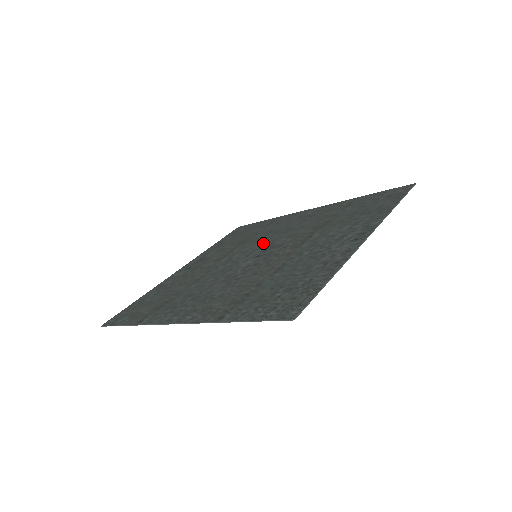
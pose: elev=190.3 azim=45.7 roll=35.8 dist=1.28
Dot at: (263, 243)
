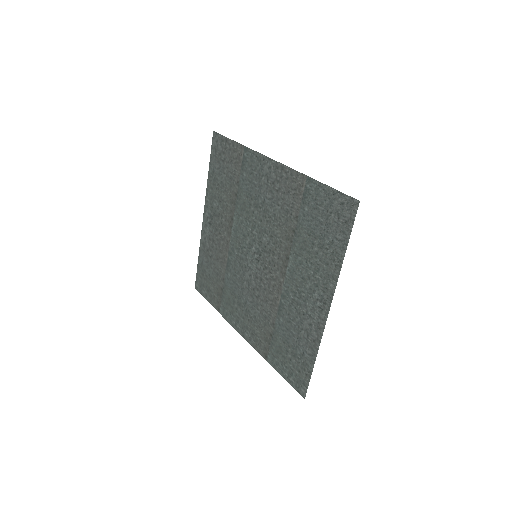
Dot at: (253, 228)
